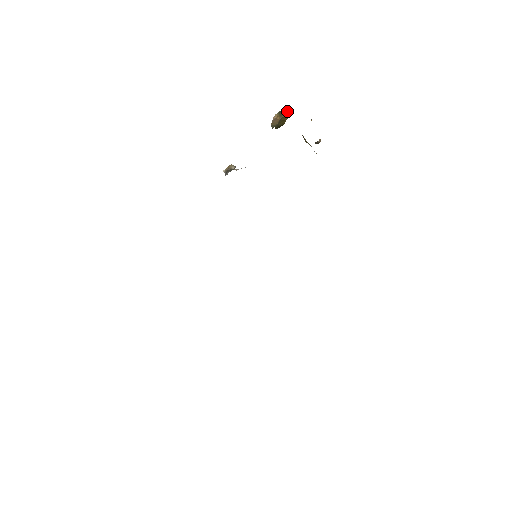
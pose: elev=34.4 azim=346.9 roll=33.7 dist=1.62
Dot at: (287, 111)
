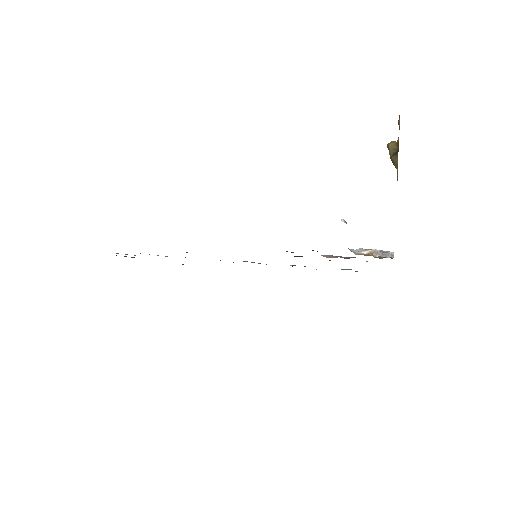
Dot at: occluded
